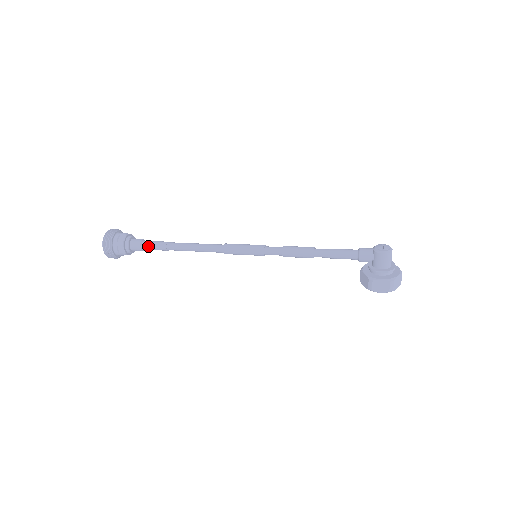
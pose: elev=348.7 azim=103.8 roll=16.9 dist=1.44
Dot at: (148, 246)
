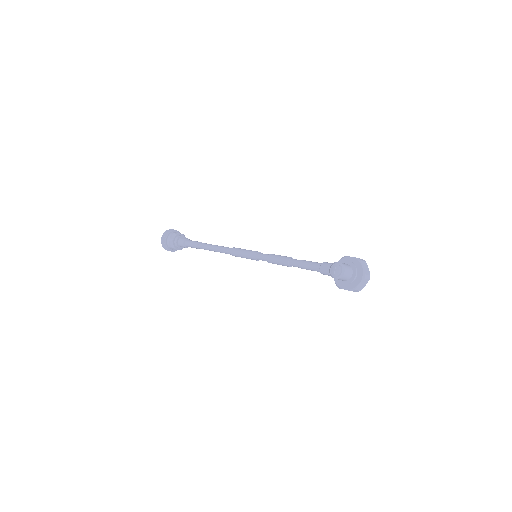
Dot at: occluded
